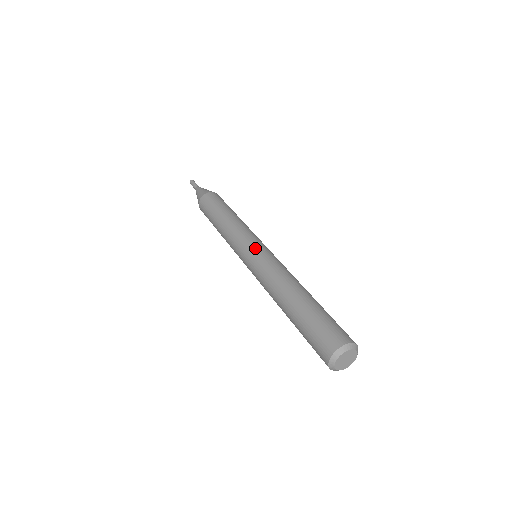
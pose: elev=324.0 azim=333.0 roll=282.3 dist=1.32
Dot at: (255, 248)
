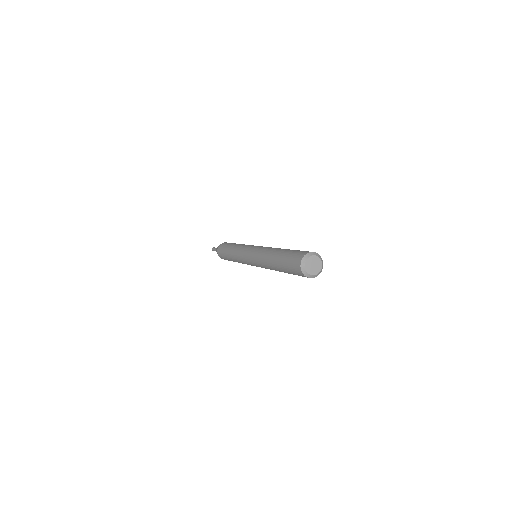
Dot at: occluded
